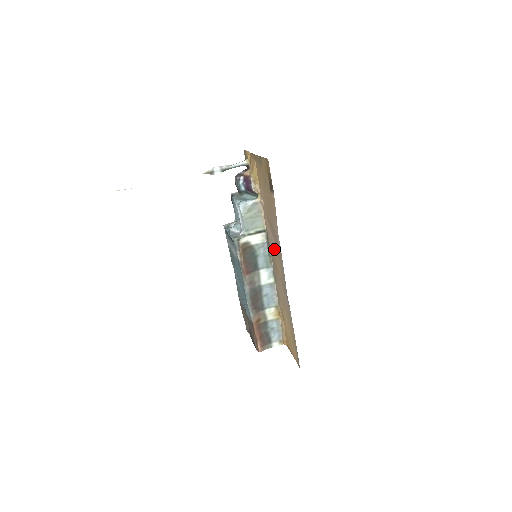
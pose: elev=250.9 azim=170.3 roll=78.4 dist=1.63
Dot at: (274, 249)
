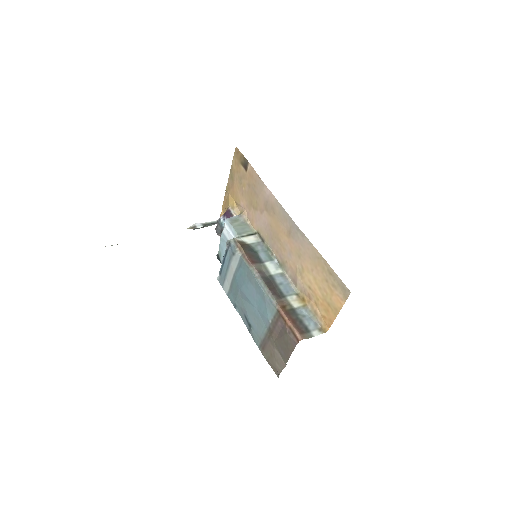
Dot at: (269, 223)
